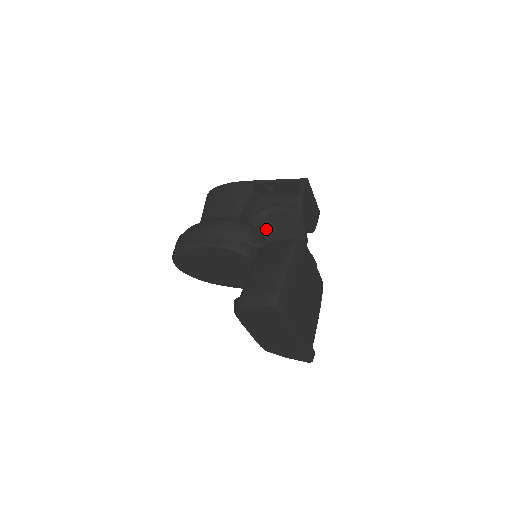
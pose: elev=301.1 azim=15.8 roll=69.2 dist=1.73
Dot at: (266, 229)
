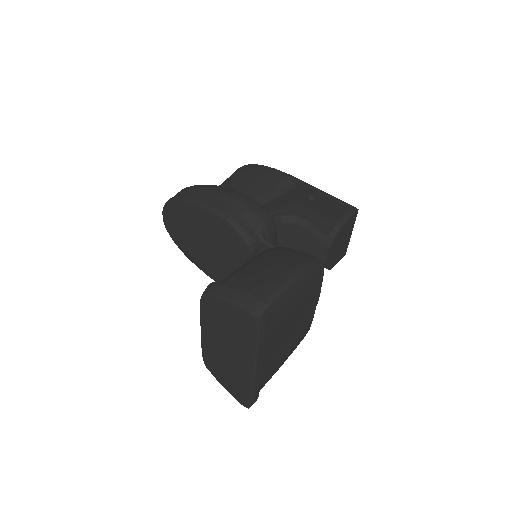
Dot at: (283, 235)
